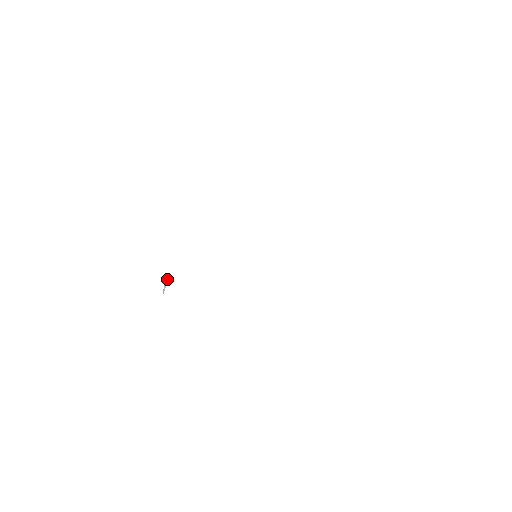
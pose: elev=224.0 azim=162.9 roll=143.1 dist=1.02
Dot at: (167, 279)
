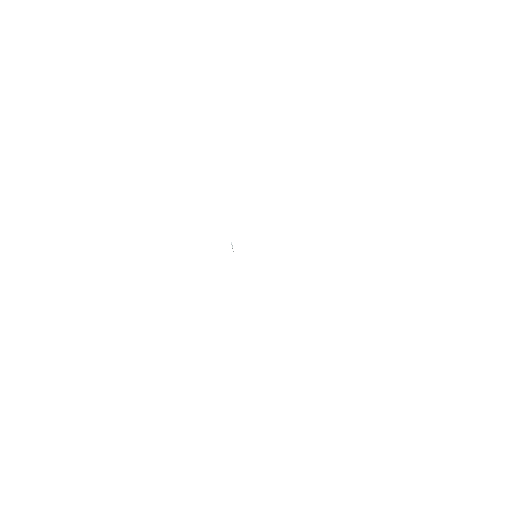
Dot at: occluded
